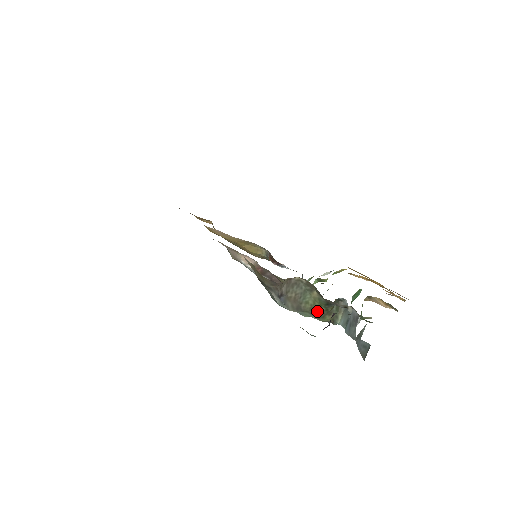
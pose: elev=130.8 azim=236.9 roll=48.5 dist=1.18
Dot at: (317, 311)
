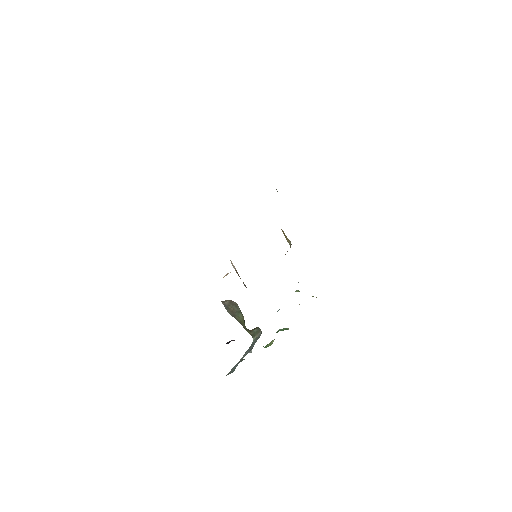
Dot at: (243, 325)
